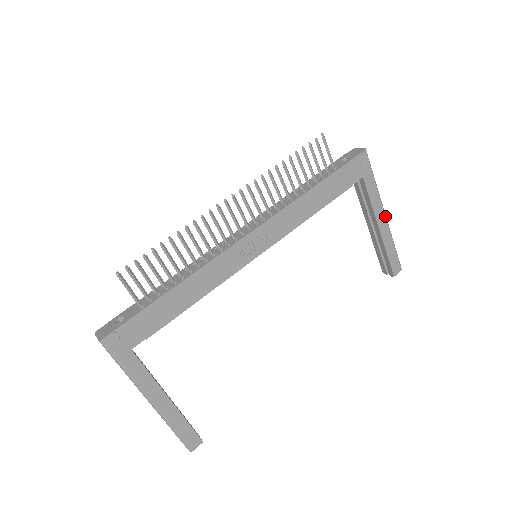
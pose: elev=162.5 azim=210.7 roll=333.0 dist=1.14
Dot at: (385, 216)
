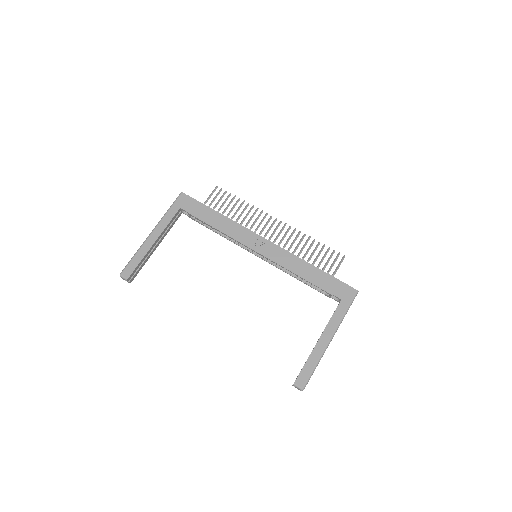
Dot at: (330, 339)
